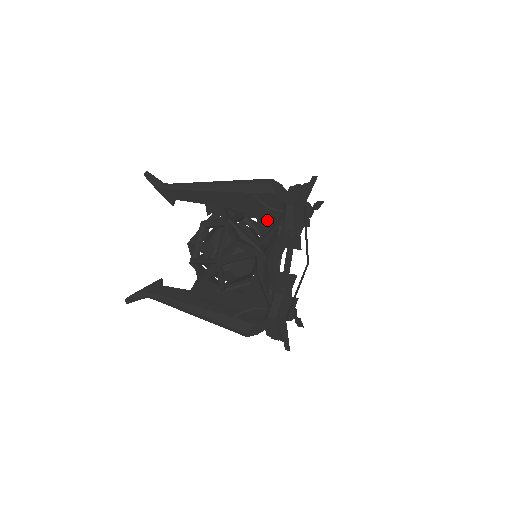
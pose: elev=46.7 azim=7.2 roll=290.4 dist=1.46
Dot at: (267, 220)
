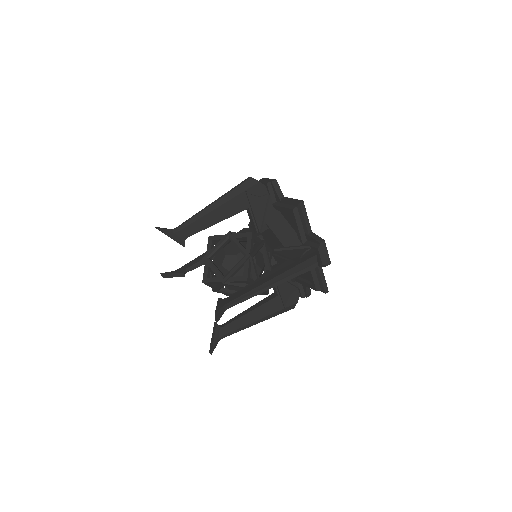
Dot at: (260, 209)
